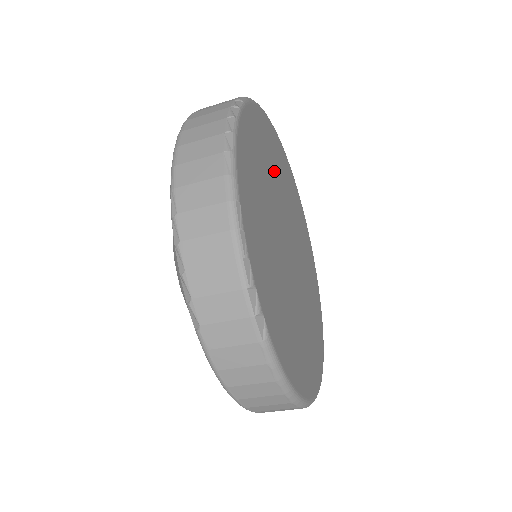
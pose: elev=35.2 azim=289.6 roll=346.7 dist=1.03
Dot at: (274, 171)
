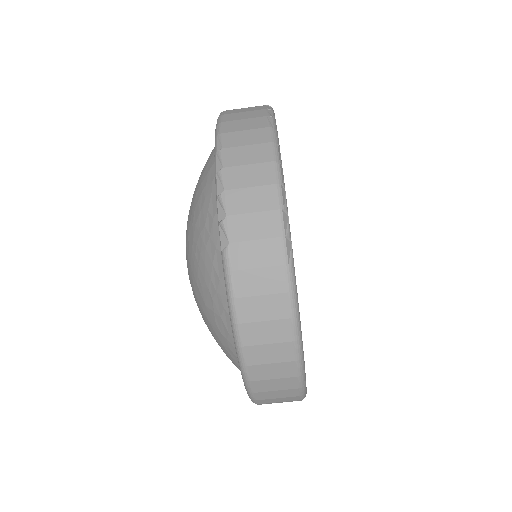
Dot at: occluded
